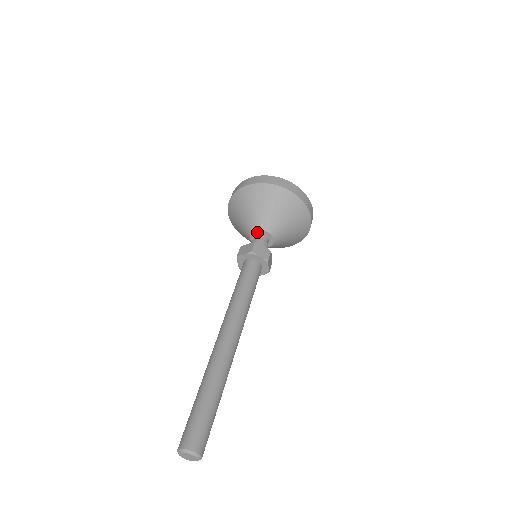
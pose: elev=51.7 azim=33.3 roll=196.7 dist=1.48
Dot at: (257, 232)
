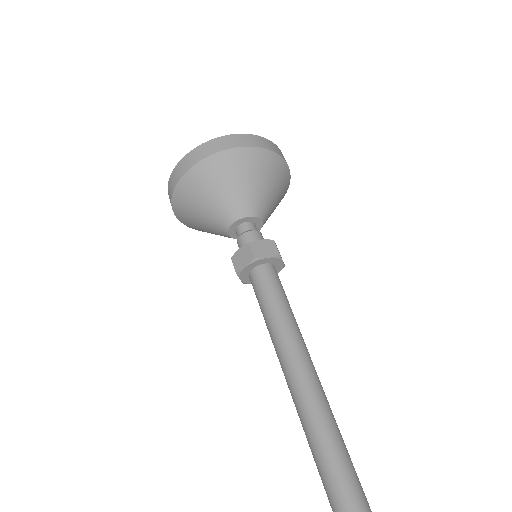
Dot at: (250, 219)
